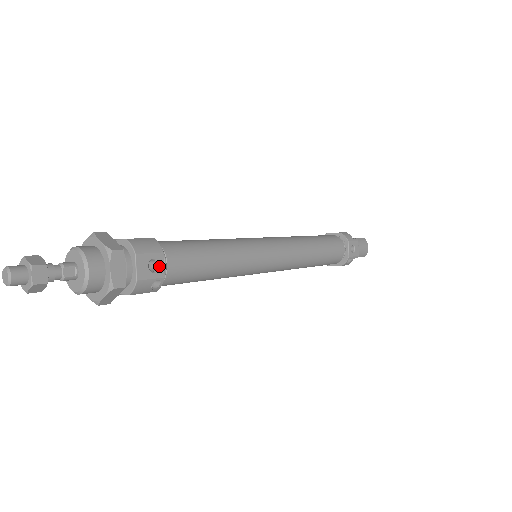
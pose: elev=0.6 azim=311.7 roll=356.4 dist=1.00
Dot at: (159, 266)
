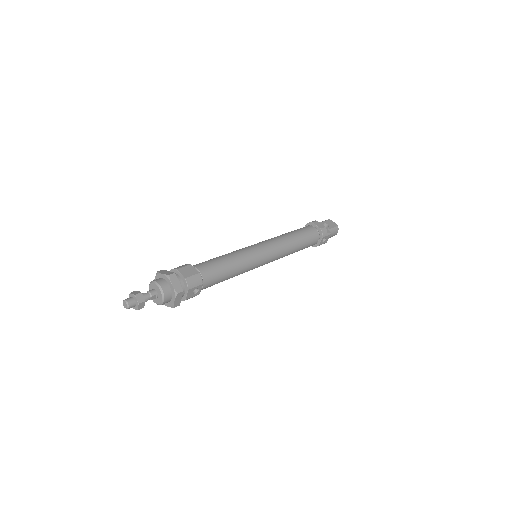
Dot at: (198, 290)
